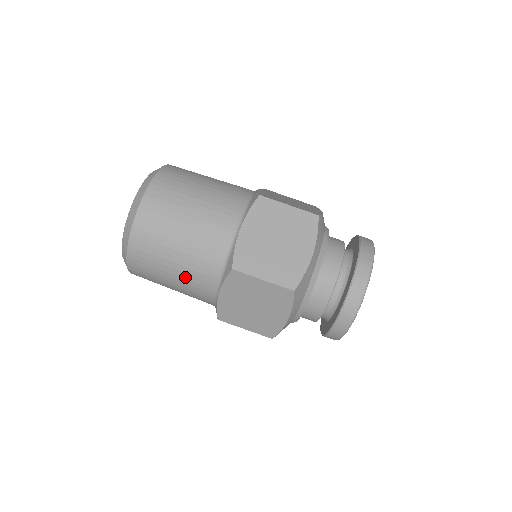
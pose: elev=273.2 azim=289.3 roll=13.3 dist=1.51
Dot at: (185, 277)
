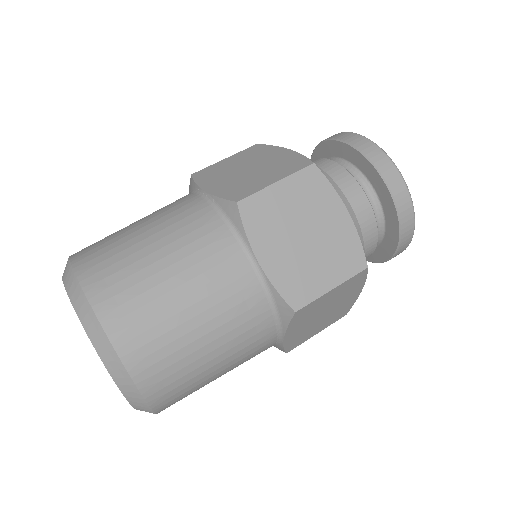
Dot at: (236, 362)
